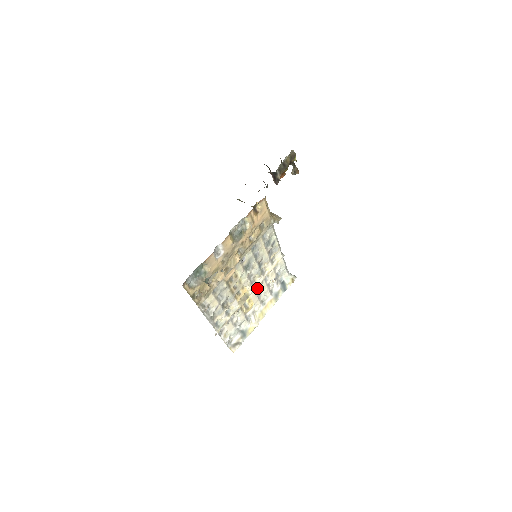
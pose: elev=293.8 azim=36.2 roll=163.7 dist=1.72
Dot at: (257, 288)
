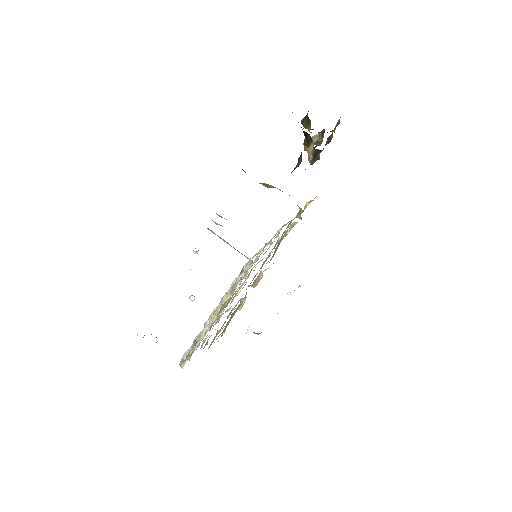
Dot at: occluded
